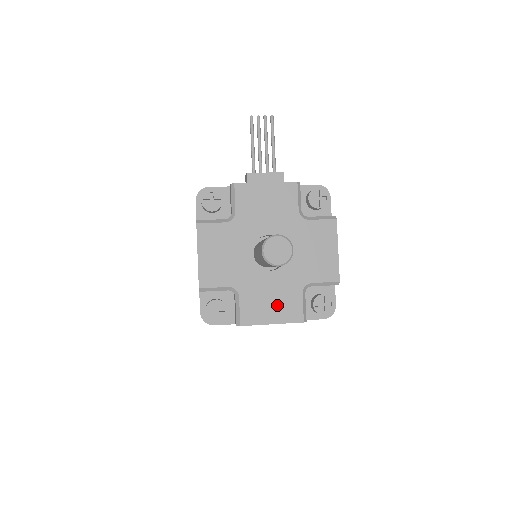
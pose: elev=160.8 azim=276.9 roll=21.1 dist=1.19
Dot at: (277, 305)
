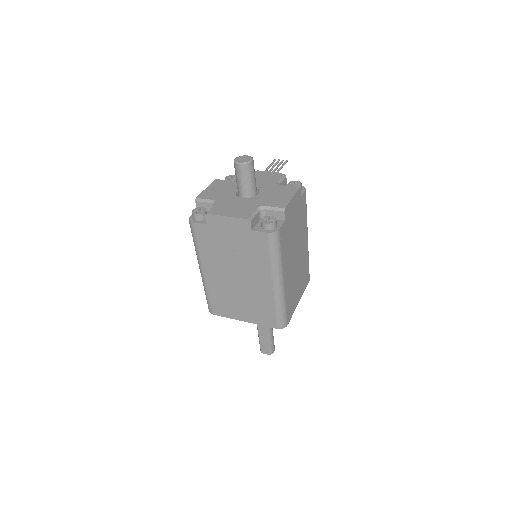
Dot at: (236, 210)
